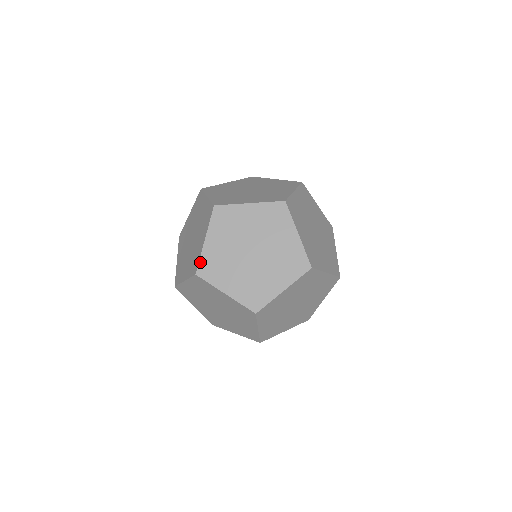
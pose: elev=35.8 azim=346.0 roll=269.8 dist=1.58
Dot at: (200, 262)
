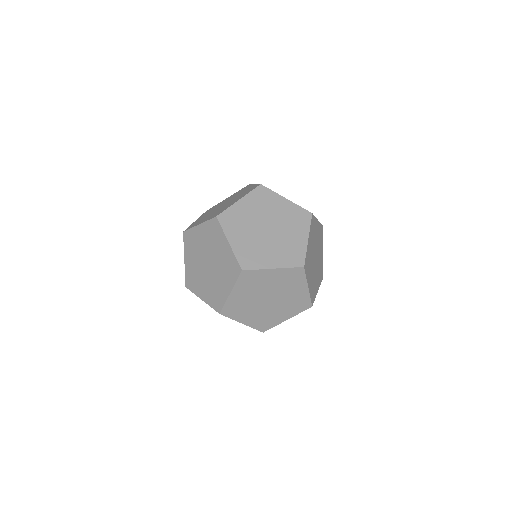
Dot at: (224, 307)
